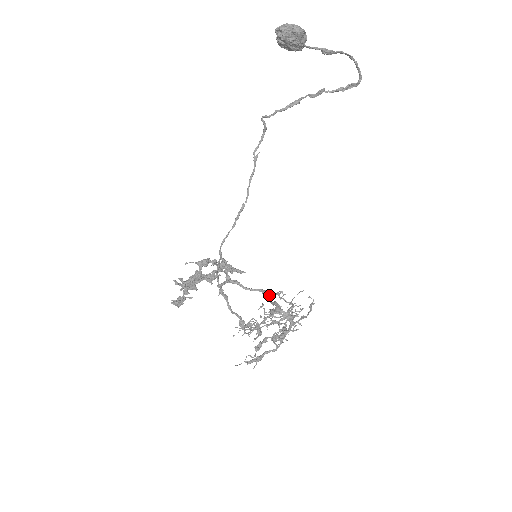
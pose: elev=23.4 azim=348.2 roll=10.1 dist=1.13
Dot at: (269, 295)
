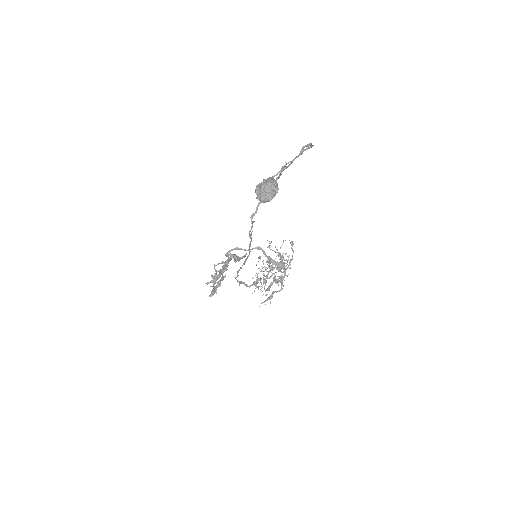
Dot at: (263, 250)
